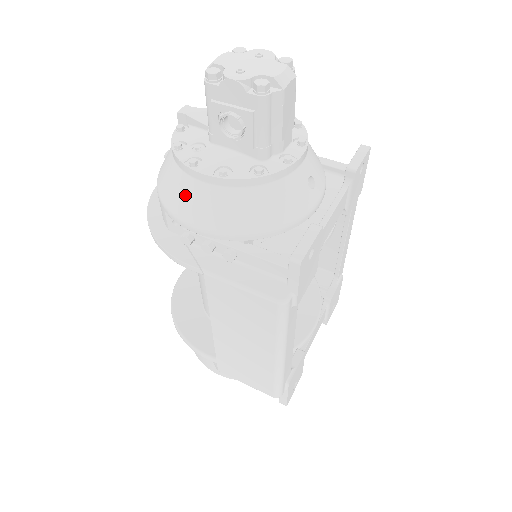
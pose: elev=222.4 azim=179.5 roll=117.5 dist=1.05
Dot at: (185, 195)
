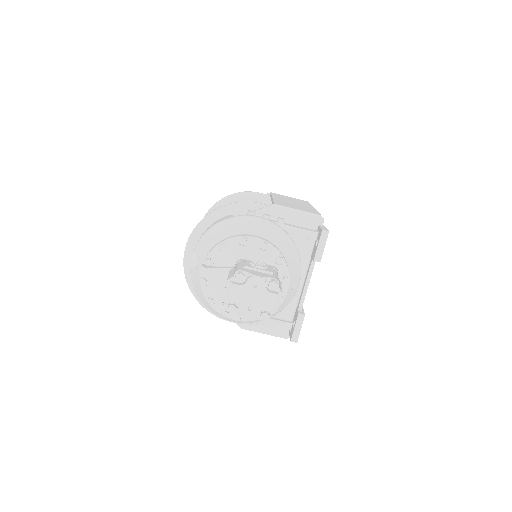
Dot at: (223, 316)
